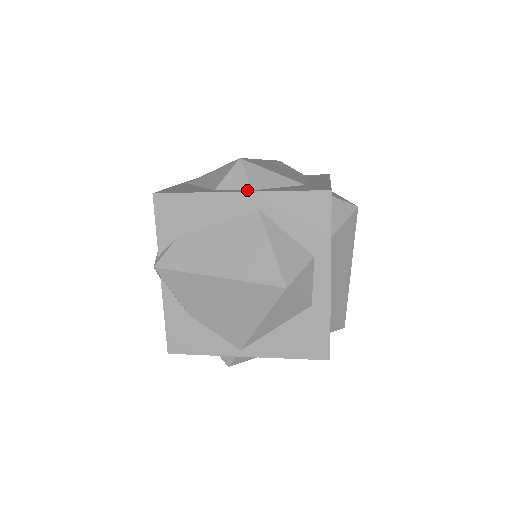
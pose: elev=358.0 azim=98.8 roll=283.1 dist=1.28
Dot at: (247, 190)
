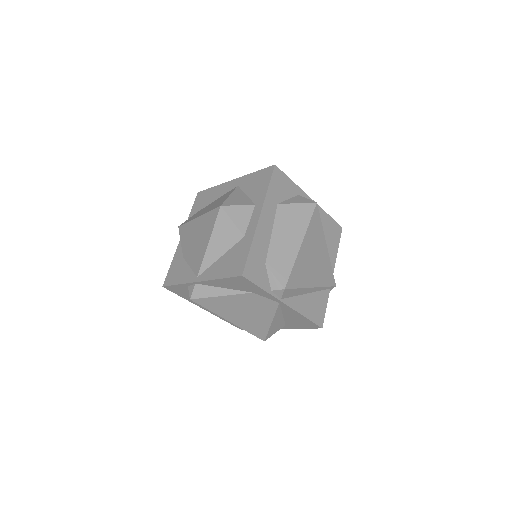
Dot at: occluded
